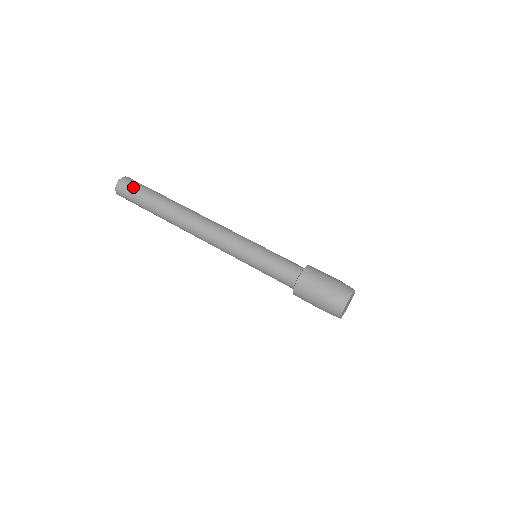
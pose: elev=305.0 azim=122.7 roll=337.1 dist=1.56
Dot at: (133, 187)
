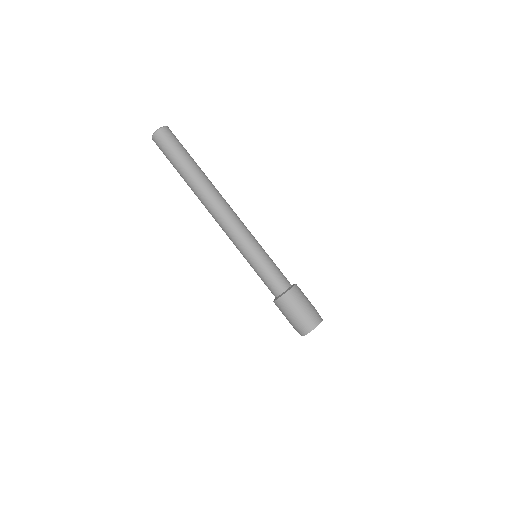
Dot at: (168, 145)
